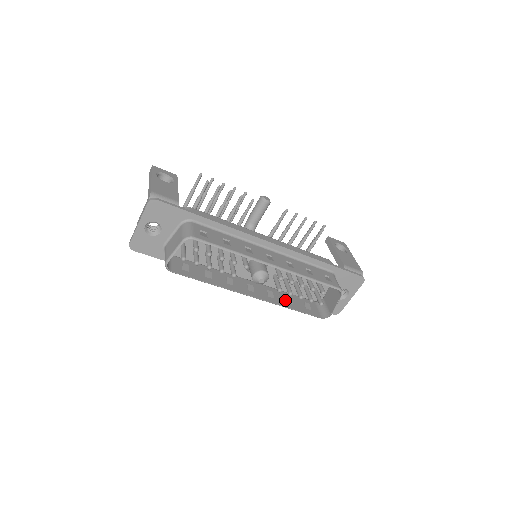
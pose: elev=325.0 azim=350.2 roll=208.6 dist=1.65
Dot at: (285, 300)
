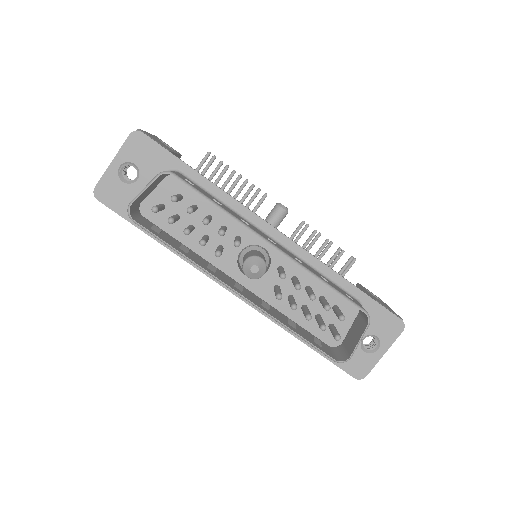
Dot at: (285, 320)
